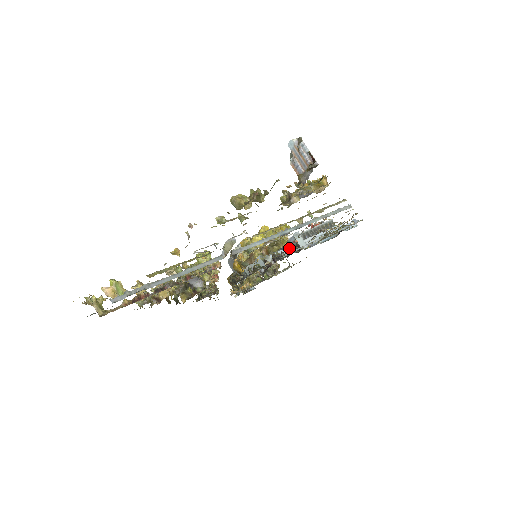
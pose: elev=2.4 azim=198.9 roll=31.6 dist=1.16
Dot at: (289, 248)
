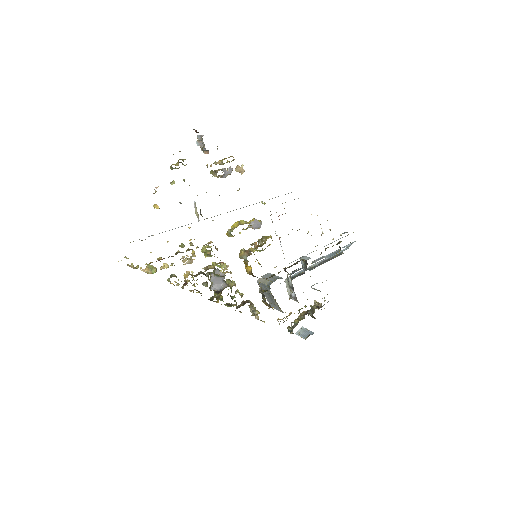
Dot at: occluded
